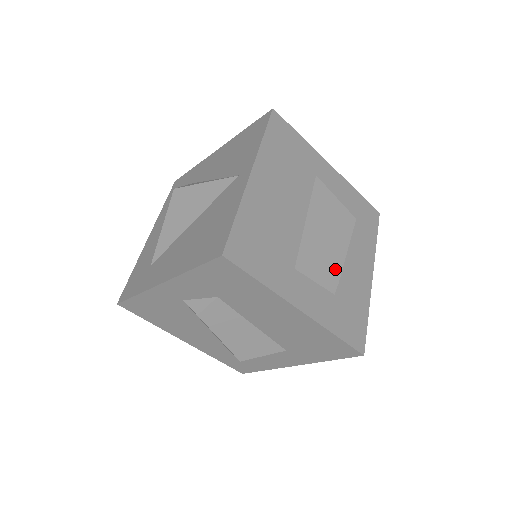
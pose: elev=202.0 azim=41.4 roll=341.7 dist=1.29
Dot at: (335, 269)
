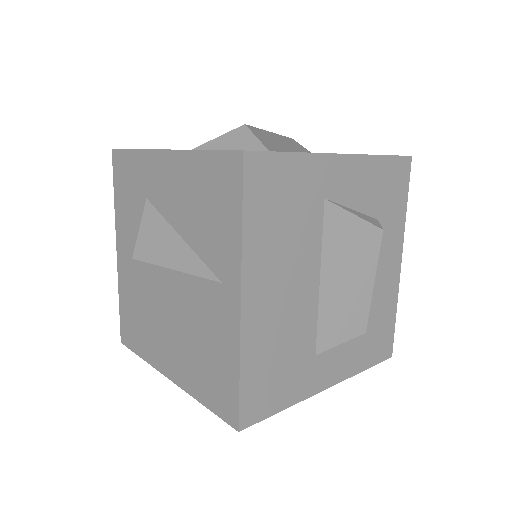
Dot at: (360, 321)
